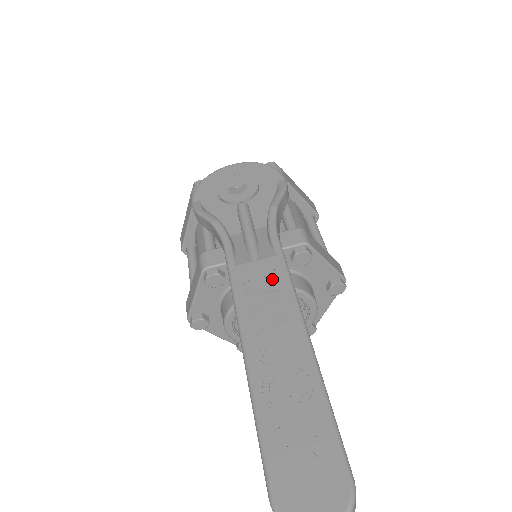
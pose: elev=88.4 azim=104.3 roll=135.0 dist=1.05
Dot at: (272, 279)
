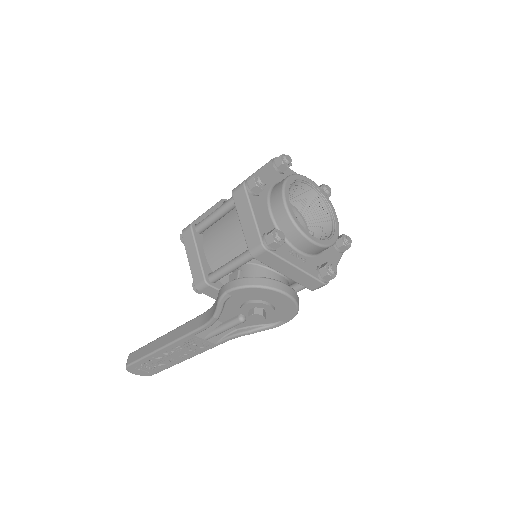
Dot at: (200, 348)
